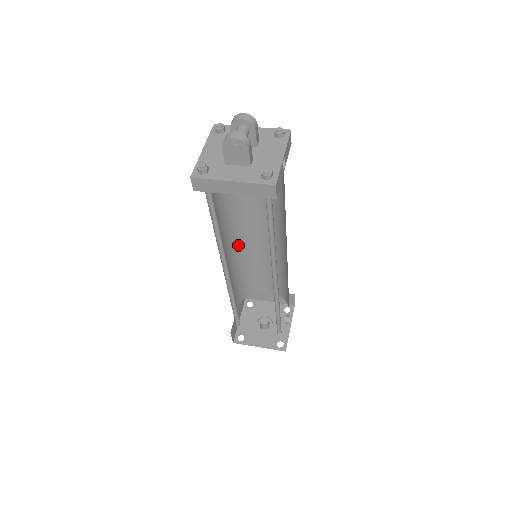
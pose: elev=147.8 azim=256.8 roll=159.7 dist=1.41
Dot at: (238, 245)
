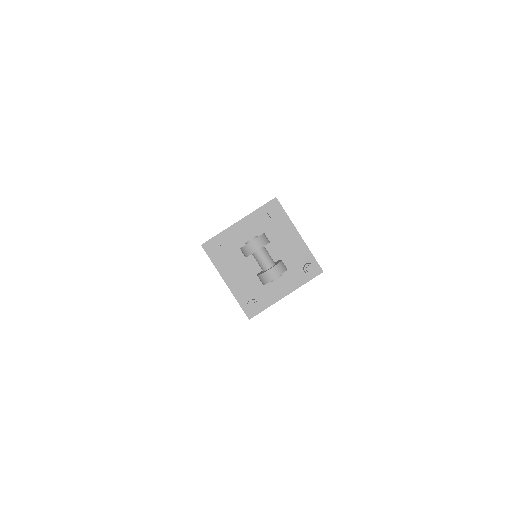
Dot at: occluded
